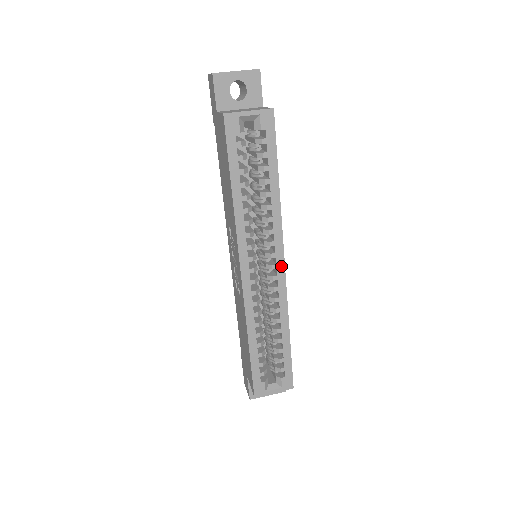
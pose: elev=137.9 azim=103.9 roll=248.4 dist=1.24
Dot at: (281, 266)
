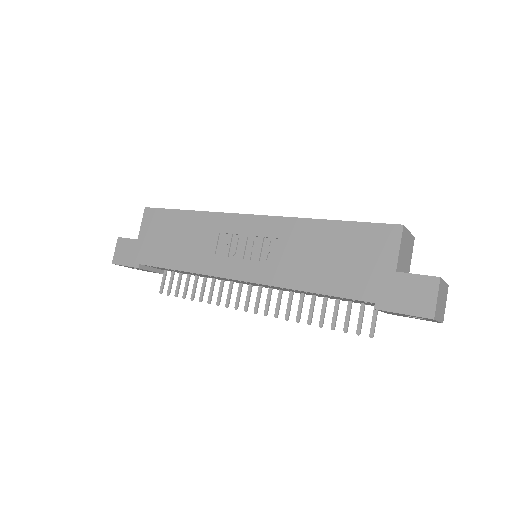
Dot at: occluded
